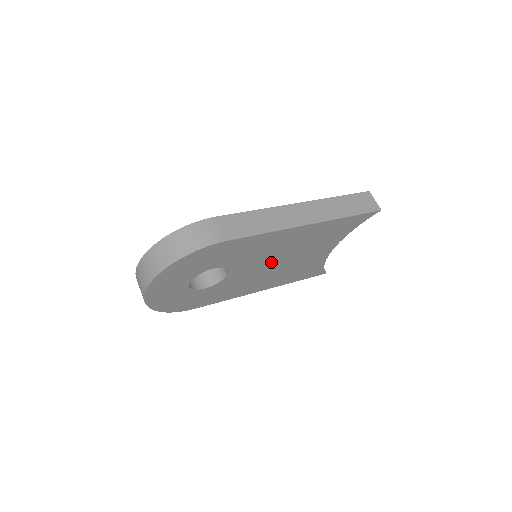
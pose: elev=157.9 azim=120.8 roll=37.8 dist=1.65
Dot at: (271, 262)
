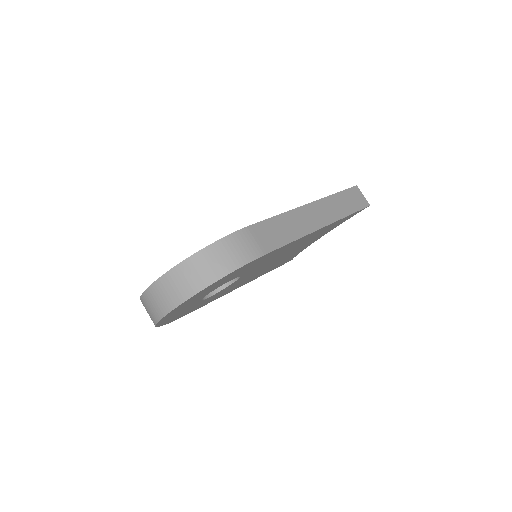
Dot at: (272, 262)
